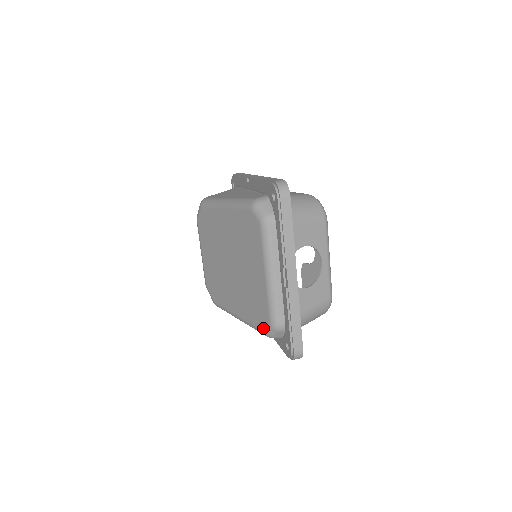
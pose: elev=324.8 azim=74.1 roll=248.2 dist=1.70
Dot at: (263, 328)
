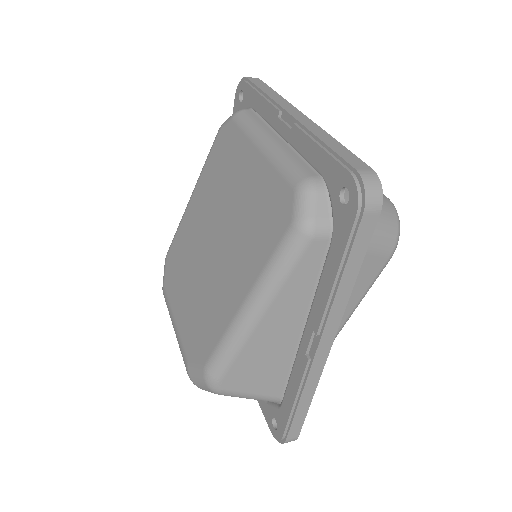
Dot at: (288, 219)
